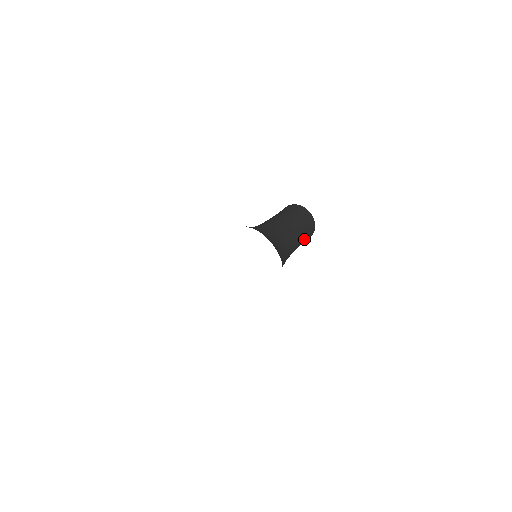
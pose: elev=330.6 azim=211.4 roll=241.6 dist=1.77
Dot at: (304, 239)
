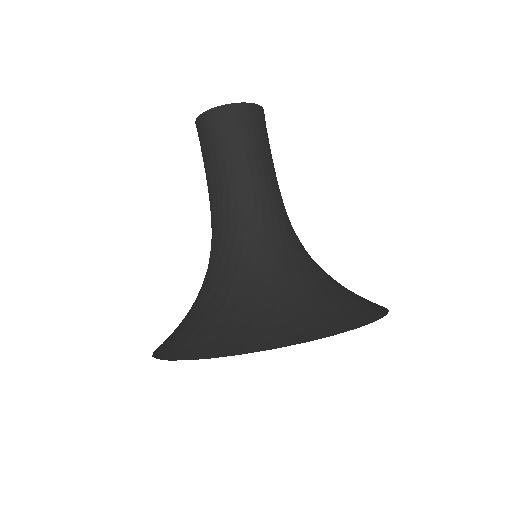
Dot at: occluded
